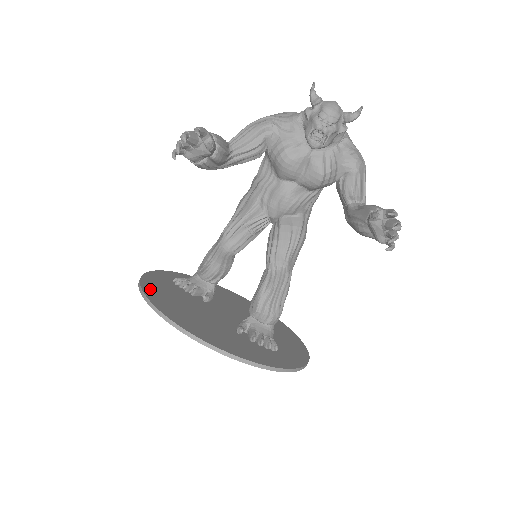
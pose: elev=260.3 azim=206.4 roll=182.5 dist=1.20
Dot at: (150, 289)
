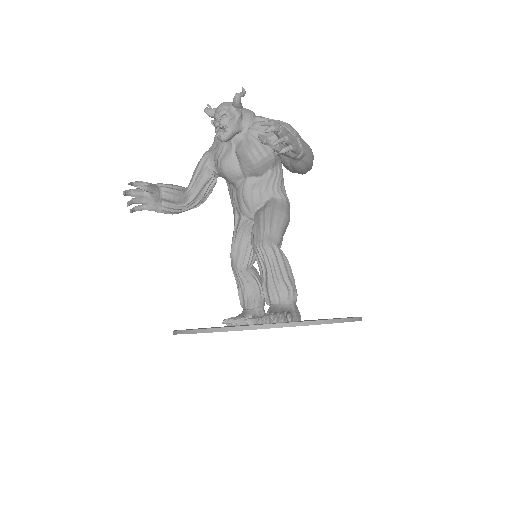
Dot at: occluded
